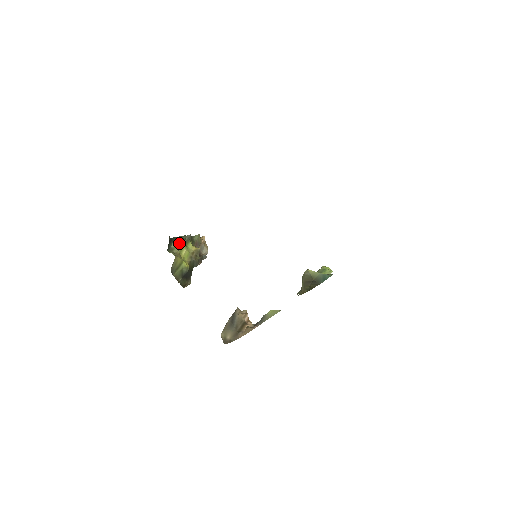
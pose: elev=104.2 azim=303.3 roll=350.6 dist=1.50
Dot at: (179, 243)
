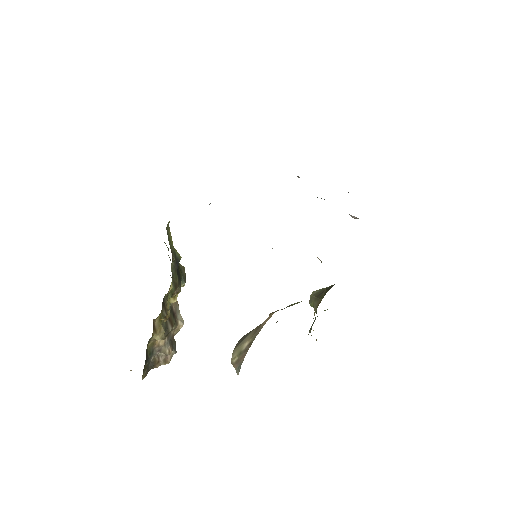
Dot at: occluded
